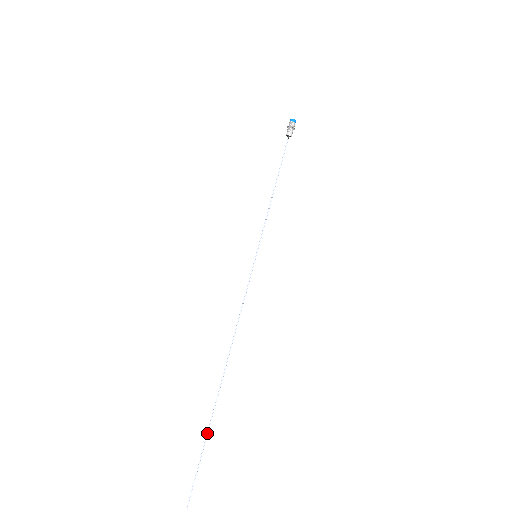
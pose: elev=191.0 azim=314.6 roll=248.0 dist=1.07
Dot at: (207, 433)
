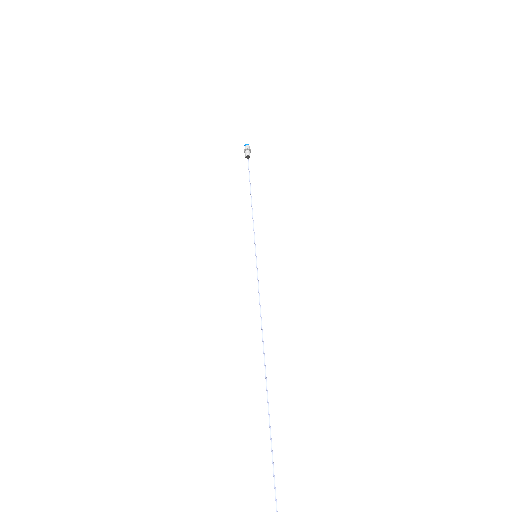
Dot at: (272, 462)
